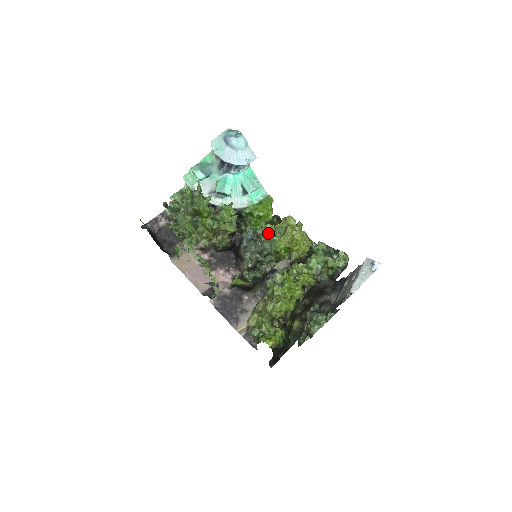
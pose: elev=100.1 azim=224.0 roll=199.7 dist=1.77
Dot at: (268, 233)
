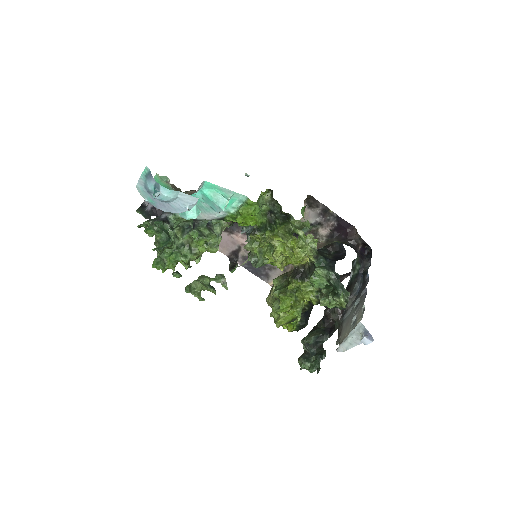
Dot at: (255, 252)
